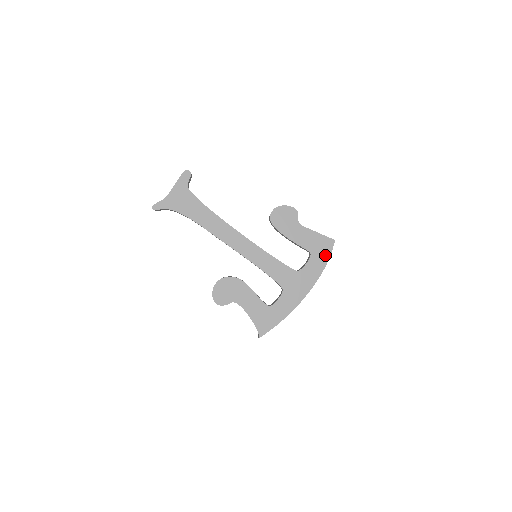
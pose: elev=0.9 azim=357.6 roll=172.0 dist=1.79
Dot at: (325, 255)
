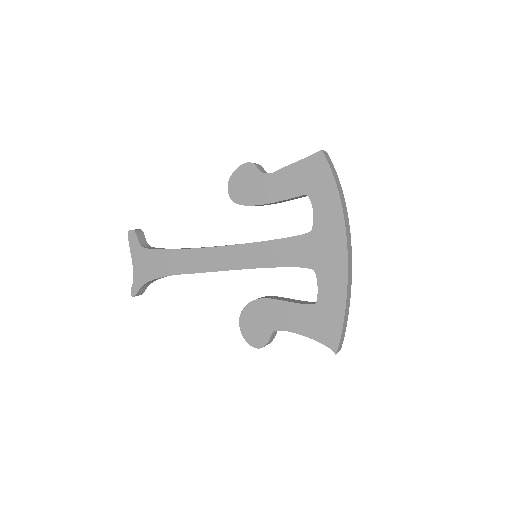
Dot at: (326, 180)
